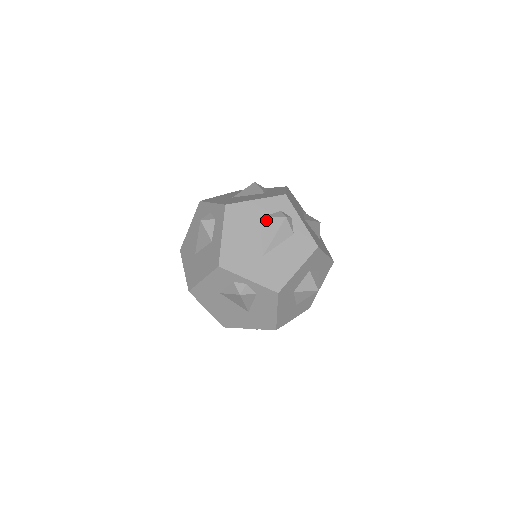
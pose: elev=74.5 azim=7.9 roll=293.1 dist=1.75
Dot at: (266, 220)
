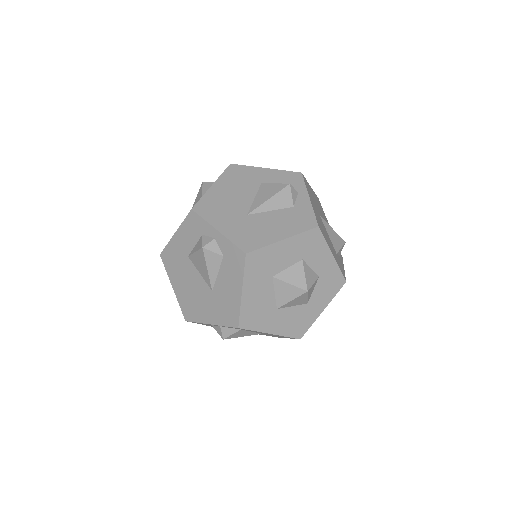
Dot at: (267, 185)
